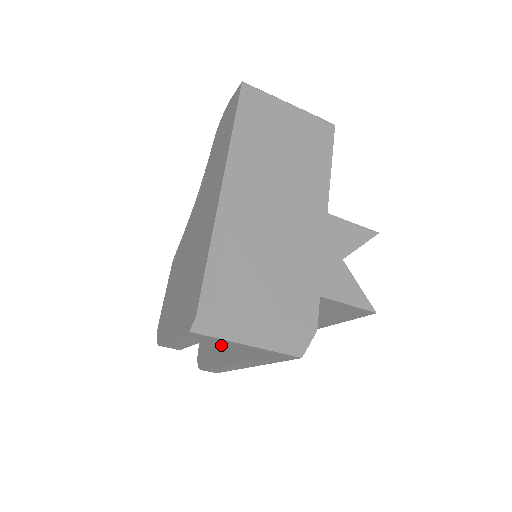
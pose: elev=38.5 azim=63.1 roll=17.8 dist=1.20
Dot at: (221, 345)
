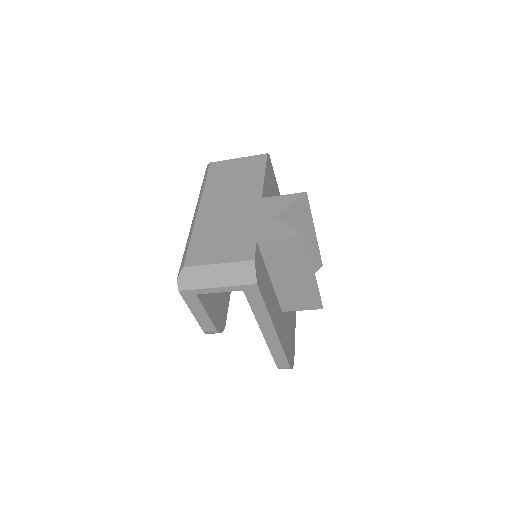
Dot at: occluded
